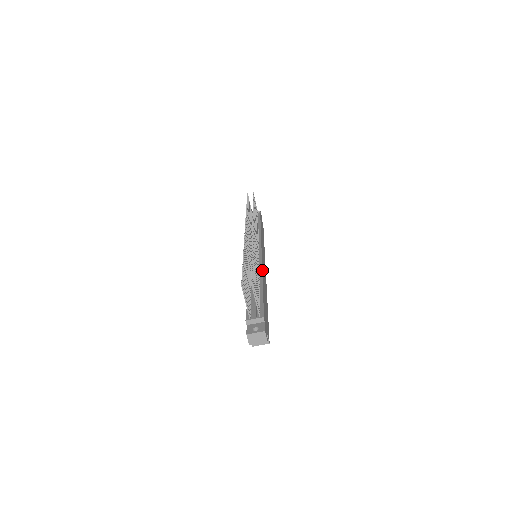
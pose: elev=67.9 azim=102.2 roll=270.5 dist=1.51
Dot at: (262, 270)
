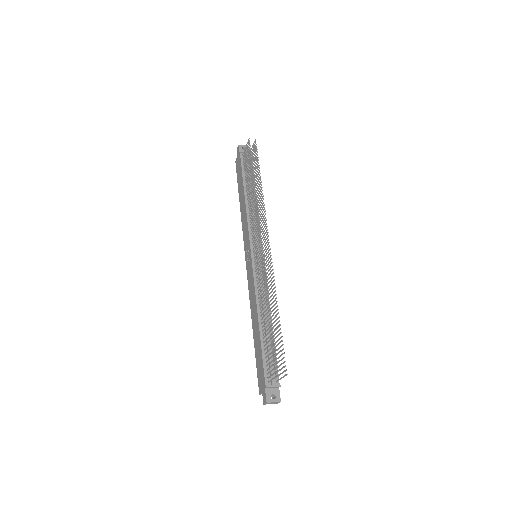
Dot at: occluded
